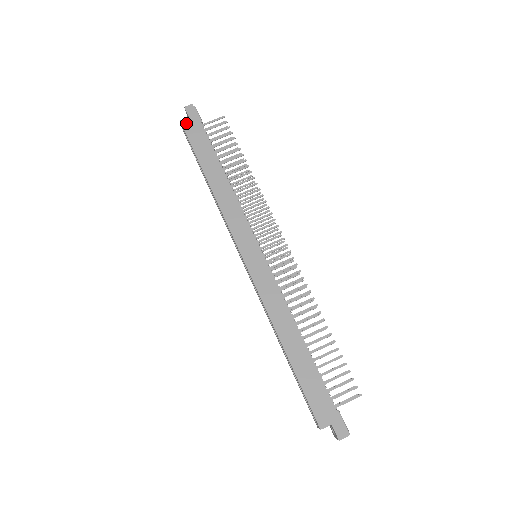
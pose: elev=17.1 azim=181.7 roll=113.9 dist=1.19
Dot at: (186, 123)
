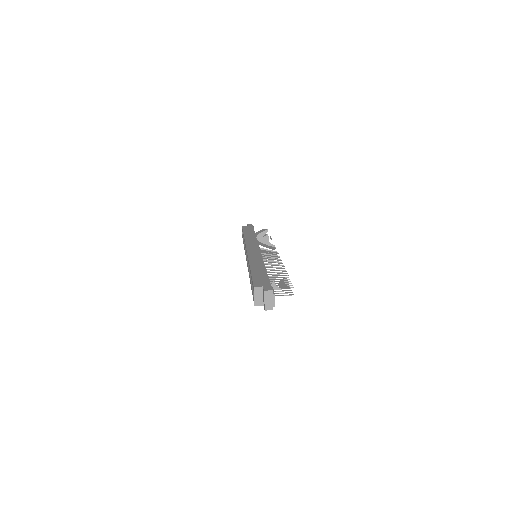
Dot at: (245, 226)
